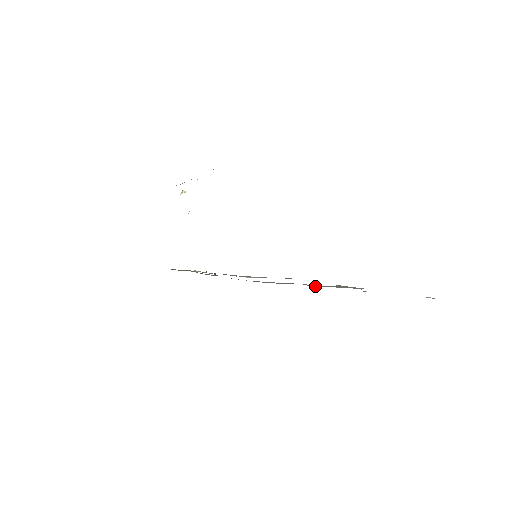
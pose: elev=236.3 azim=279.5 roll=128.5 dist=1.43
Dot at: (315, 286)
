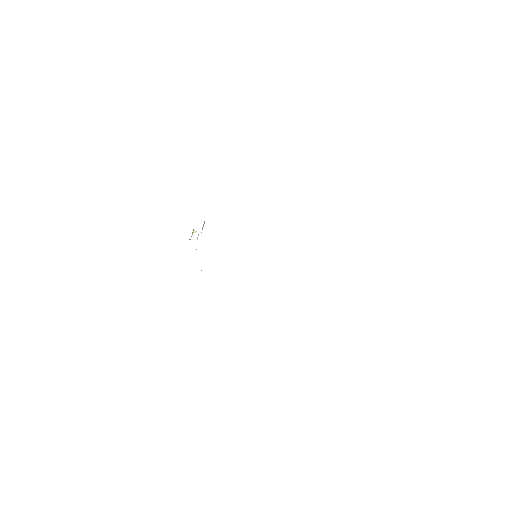
Dot at: occluded
